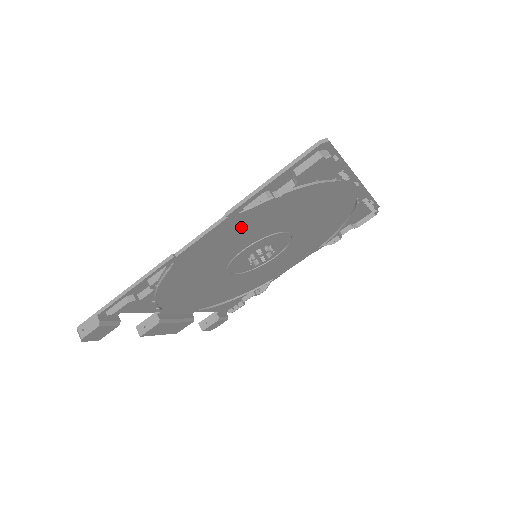
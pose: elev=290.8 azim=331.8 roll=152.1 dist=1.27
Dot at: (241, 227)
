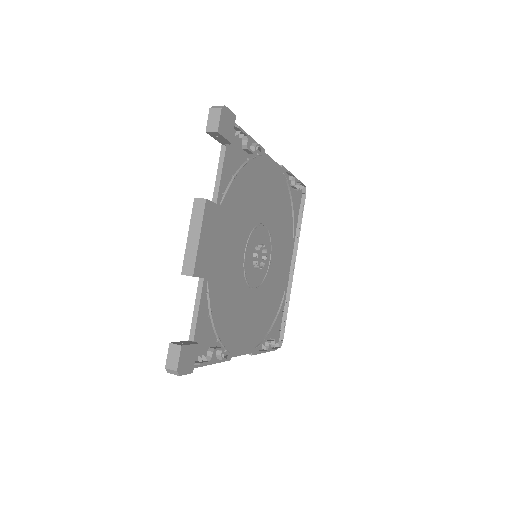
Dot at: (276, 191)
